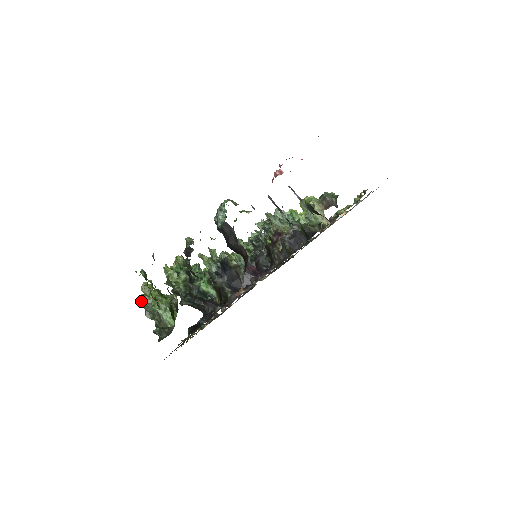
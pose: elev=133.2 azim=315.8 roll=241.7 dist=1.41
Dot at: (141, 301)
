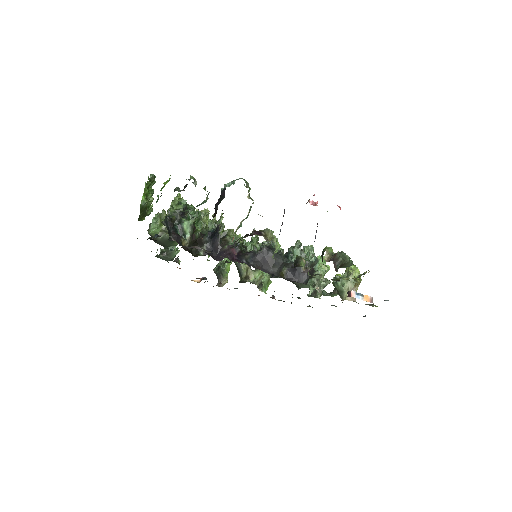
Dot at: (160, 213)
